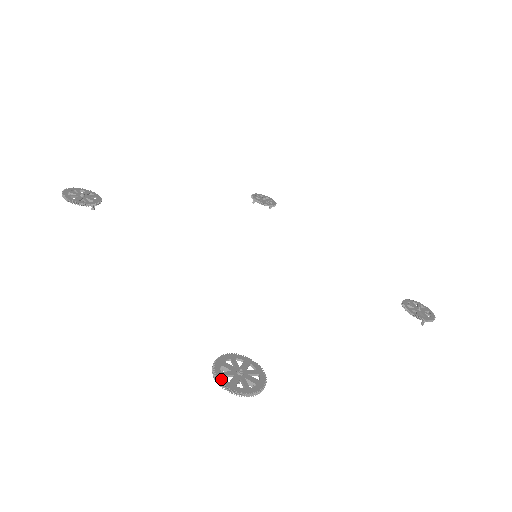
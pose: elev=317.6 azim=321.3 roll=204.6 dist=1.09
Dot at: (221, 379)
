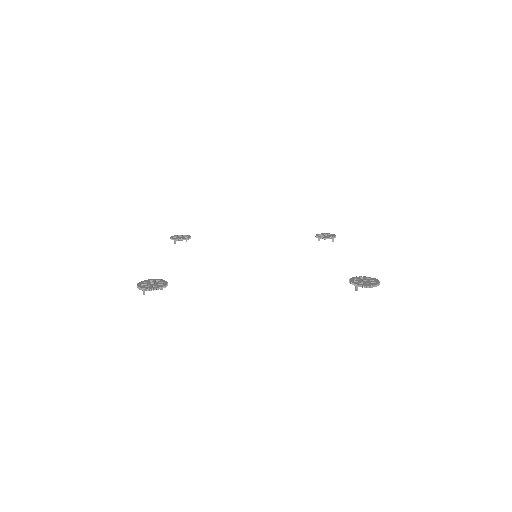
Dot at: (368, 285)
